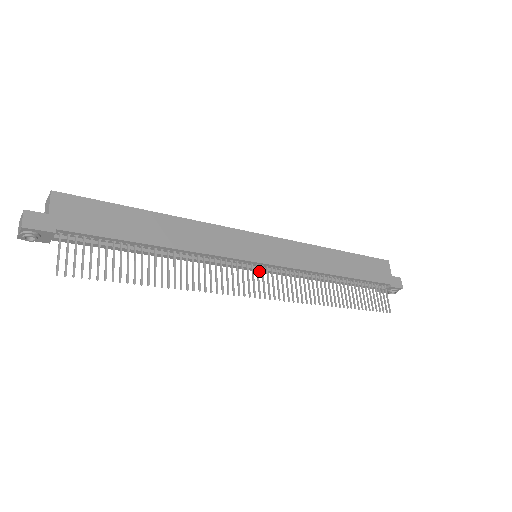
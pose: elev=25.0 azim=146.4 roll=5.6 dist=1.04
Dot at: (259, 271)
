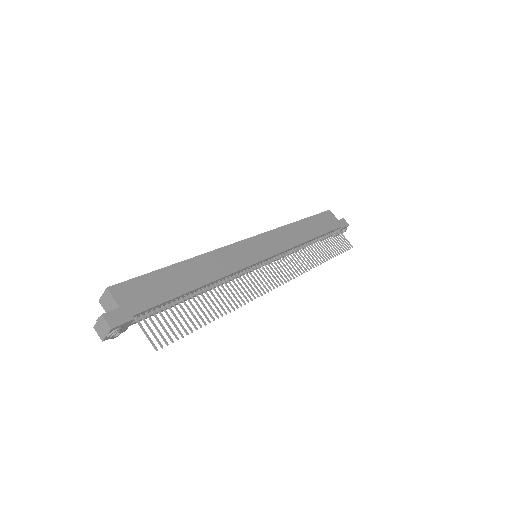
Dot at: occluded
